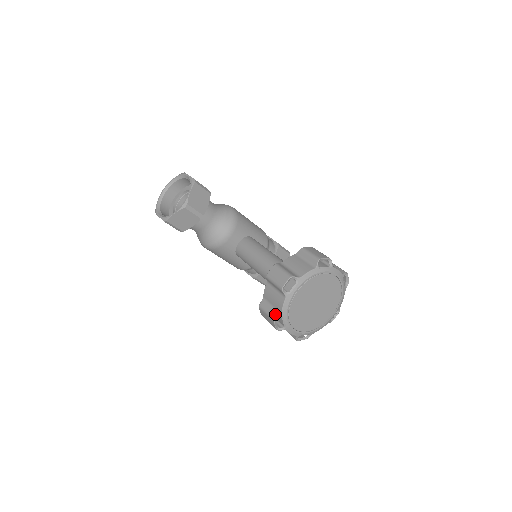
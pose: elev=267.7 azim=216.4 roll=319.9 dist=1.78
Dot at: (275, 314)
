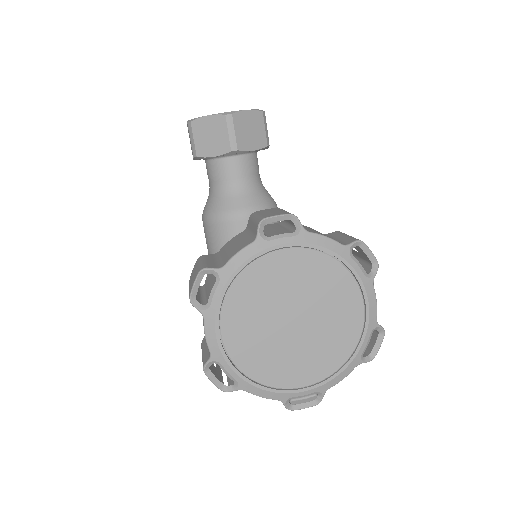
Dot at: (212, 265)
